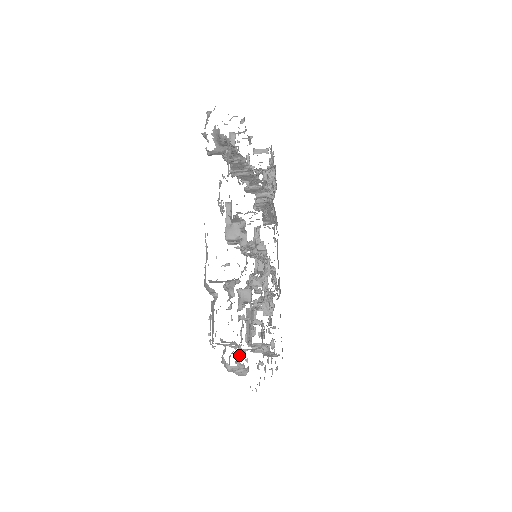
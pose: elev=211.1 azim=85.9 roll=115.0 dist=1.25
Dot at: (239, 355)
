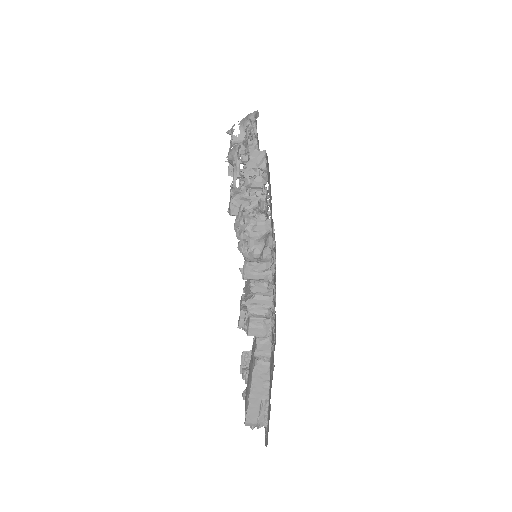
Dot at: occluded
